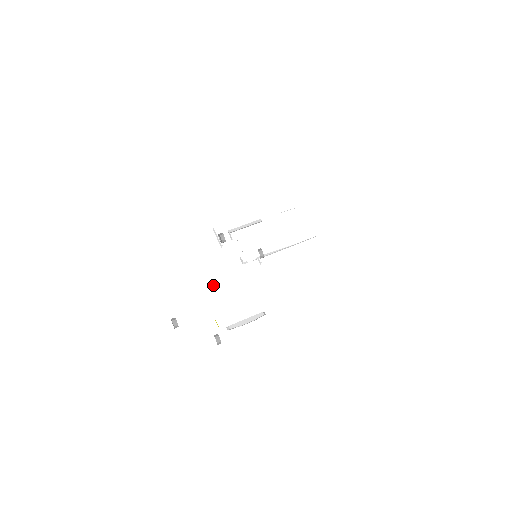
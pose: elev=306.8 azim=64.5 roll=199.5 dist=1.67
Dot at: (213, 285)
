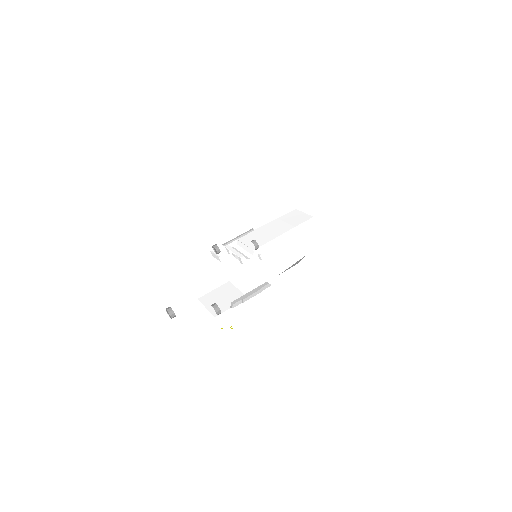
Dot at: (220, 296)
